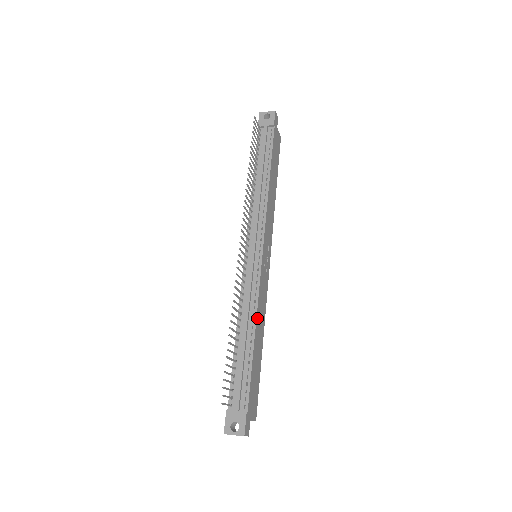
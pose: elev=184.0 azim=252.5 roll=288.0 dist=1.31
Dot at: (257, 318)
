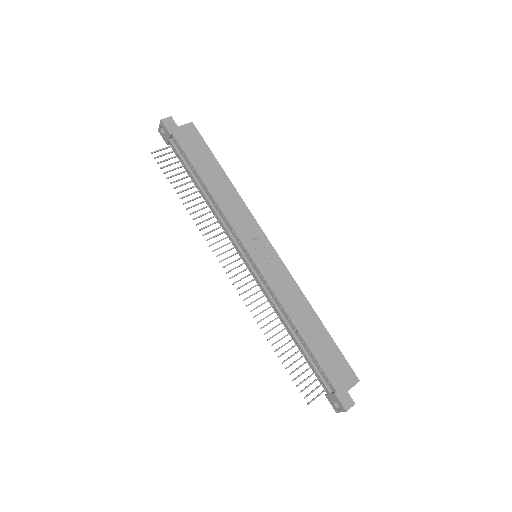
Dot at: (290, 314)
